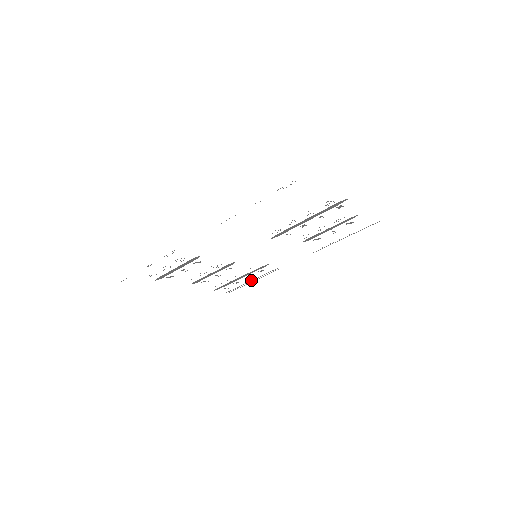
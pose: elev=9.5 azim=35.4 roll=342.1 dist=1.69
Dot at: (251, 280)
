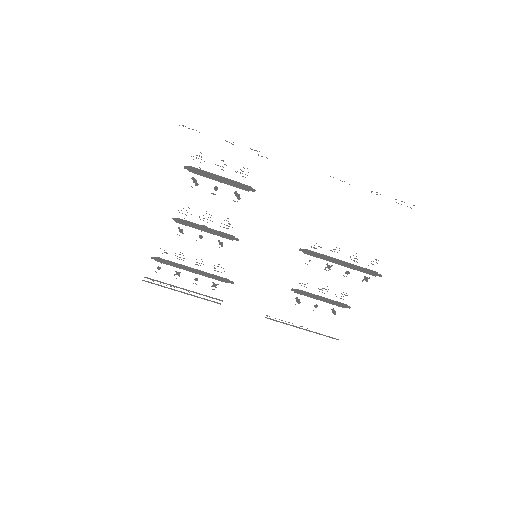
Dot at: occluded
